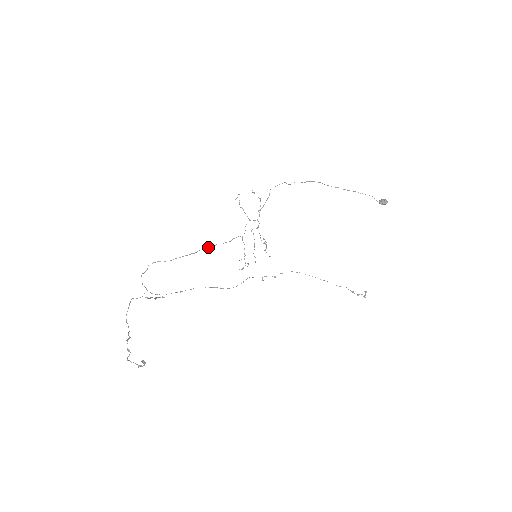
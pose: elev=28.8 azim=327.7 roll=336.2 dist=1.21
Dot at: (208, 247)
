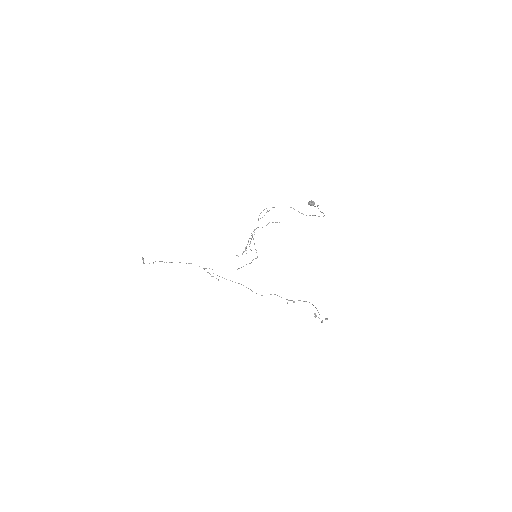
Dot at: (255, 258)
